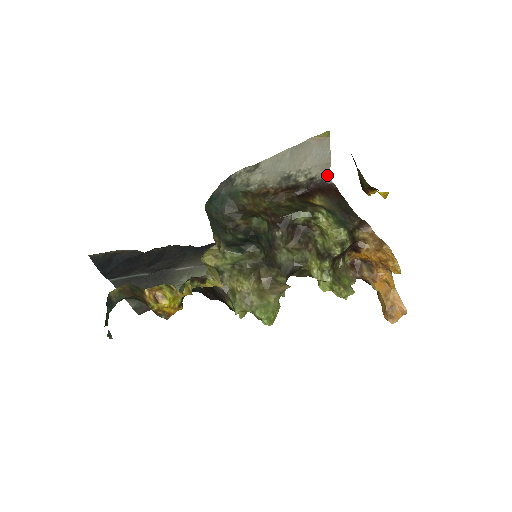
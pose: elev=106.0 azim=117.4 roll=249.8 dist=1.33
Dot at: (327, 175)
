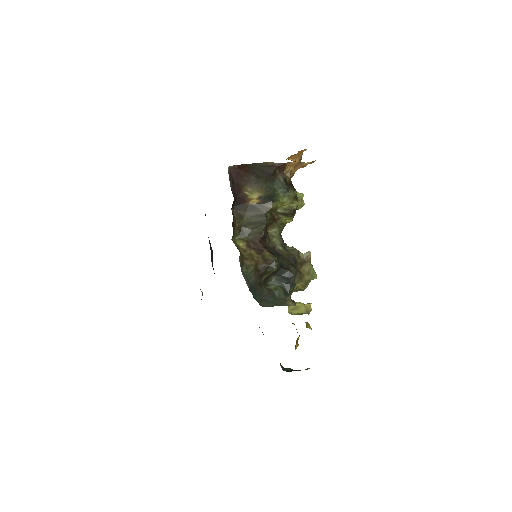
Dot at: occluded
